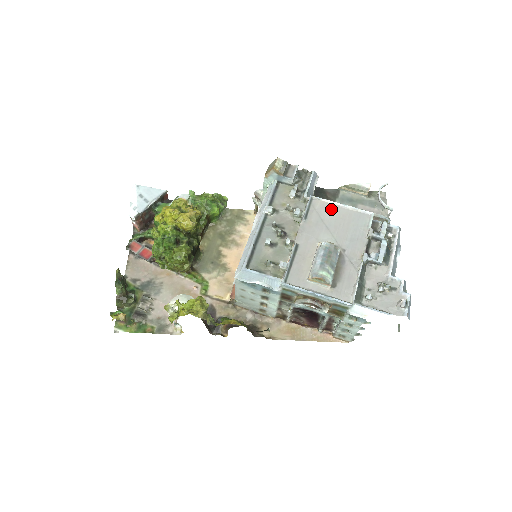
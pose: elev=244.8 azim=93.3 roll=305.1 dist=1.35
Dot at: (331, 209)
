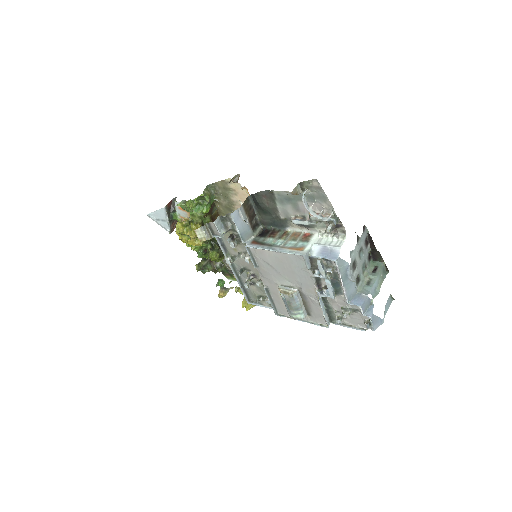
Dot at: (269, 255)
